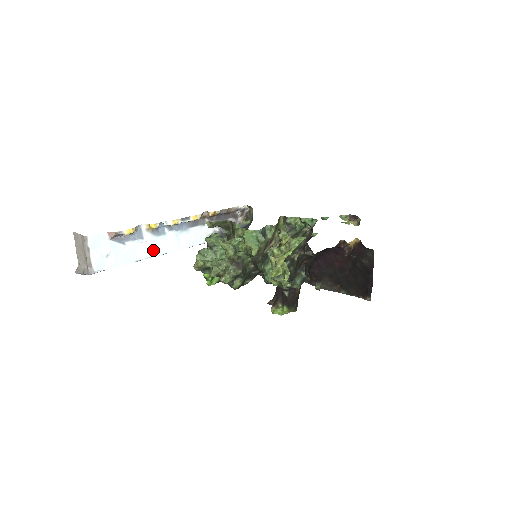
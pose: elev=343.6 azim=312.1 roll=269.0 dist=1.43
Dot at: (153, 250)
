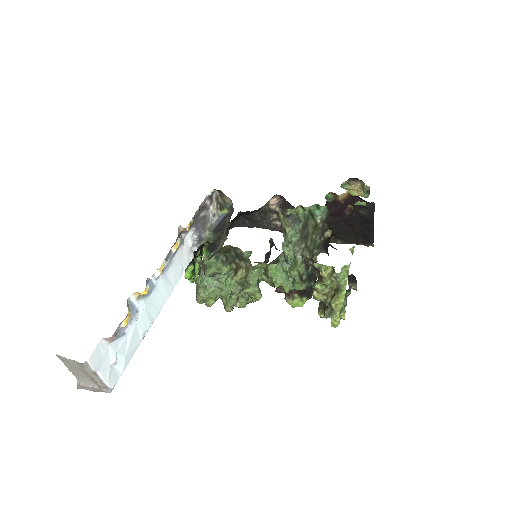
Dot at: (151, 313)
